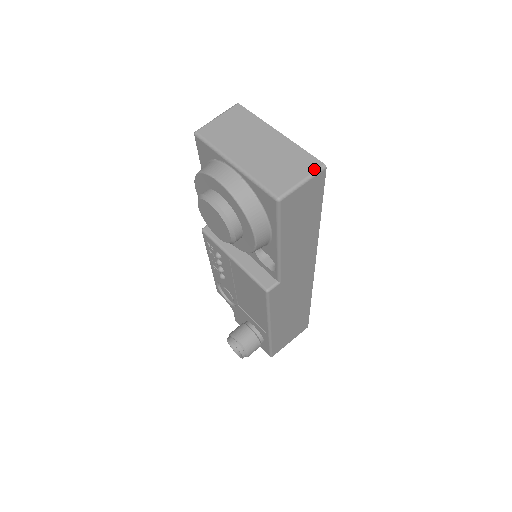
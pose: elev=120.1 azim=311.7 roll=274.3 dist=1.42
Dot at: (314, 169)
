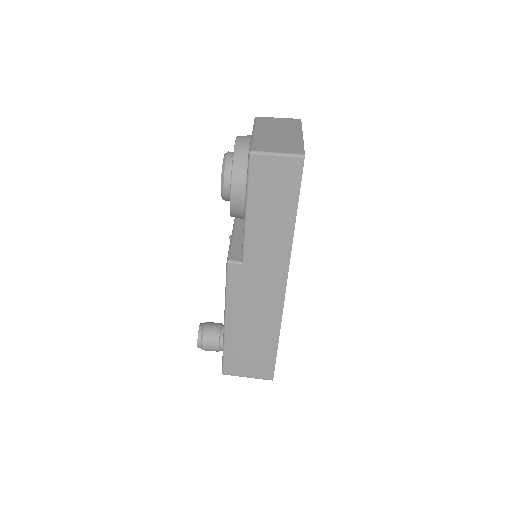
Dot at: (294, 153)
